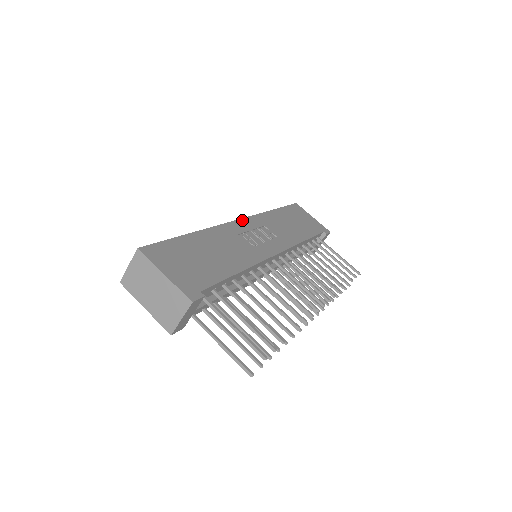
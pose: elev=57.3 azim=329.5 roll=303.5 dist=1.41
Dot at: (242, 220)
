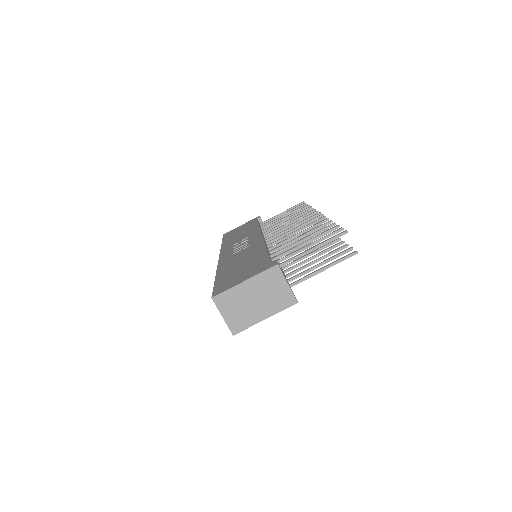
Dot at: occluded
